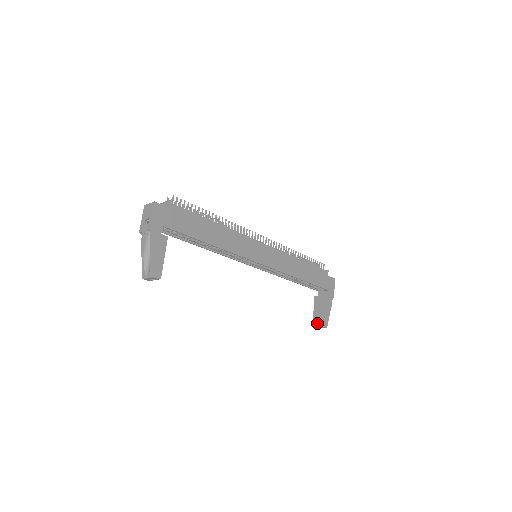
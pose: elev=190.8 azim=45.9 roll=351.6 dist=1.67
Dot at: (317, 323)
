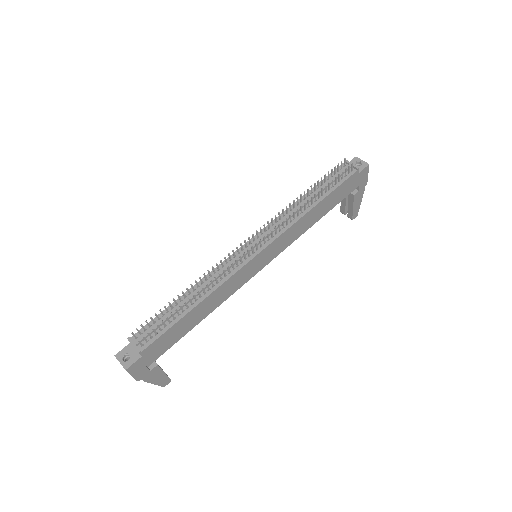
Dot at: (345, 212)
